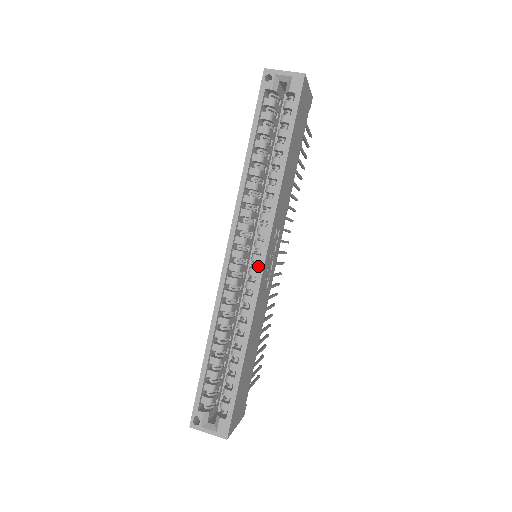
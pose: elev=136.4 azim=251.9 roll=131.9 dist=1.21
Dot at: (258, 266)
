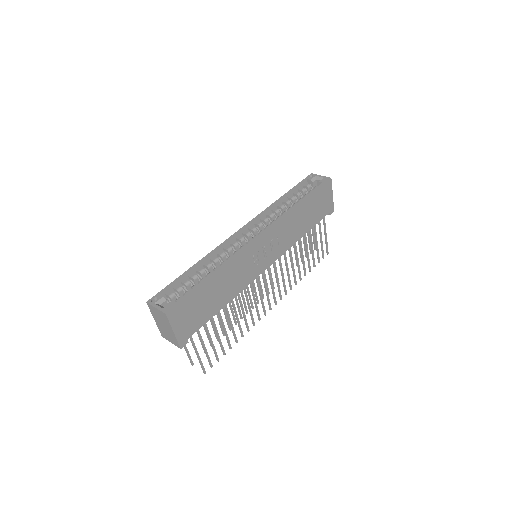
Dot at: occluded
